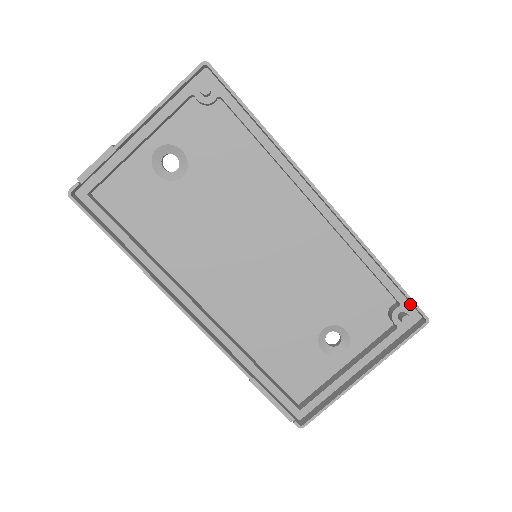
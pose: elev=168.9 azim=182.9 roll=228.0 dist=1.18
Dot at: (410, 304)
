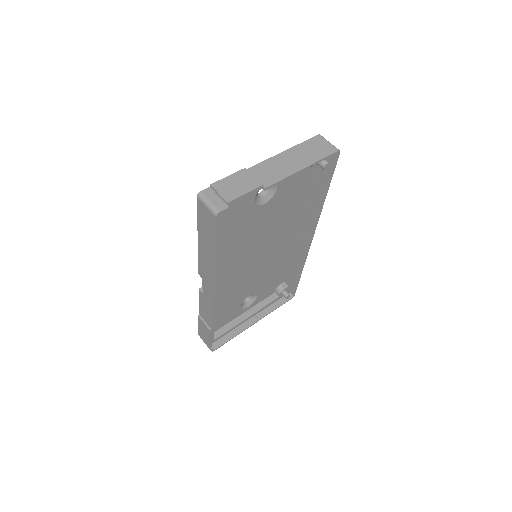
Dot at: (291, 286)
